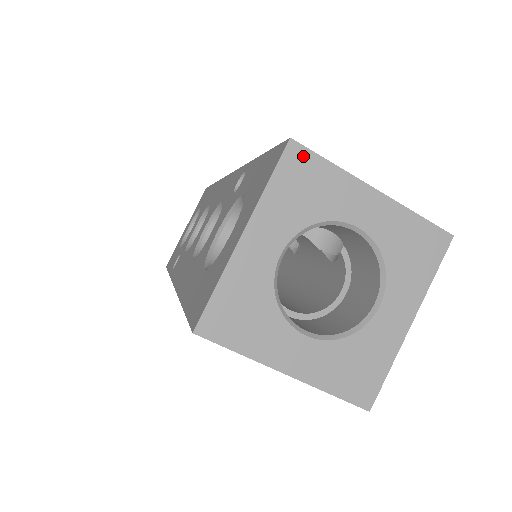
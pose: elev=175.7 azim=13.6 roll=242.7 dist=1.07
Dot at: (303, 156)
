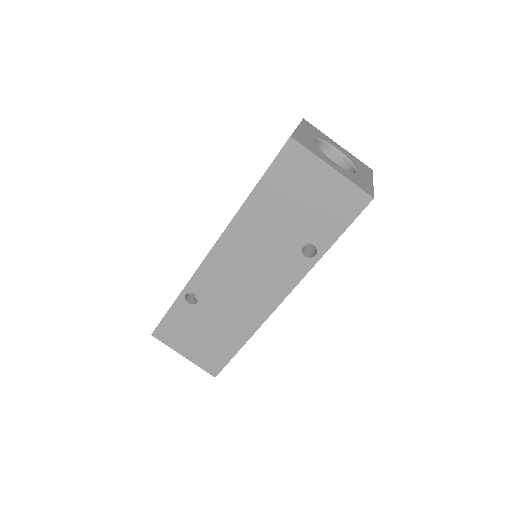
Dot at: (309, 124)
